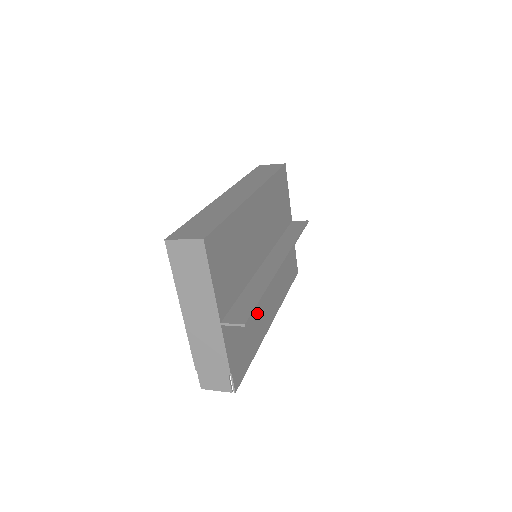
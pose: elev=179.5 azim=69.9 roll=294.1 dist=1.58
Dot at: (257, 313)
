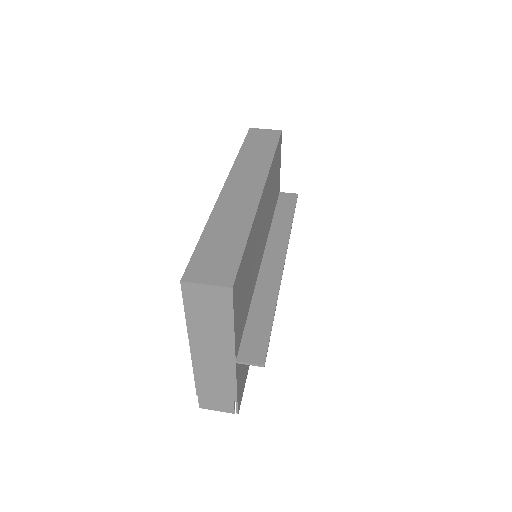
Dot at: occluded
